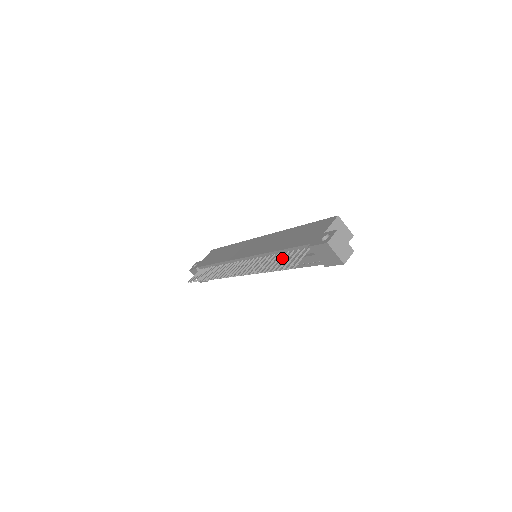
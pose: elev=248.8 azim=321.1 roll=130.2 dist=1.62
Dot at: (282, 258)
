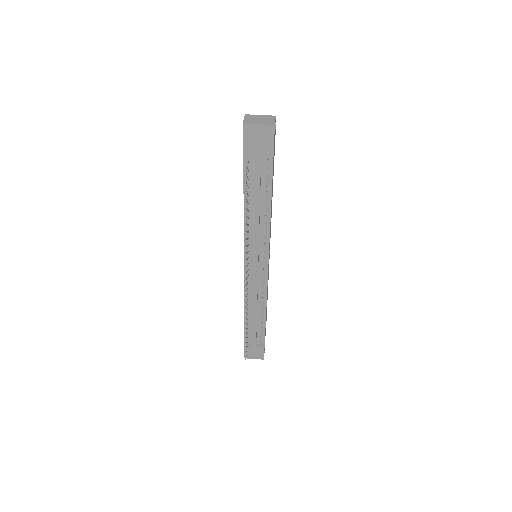
Dot at: occluded
